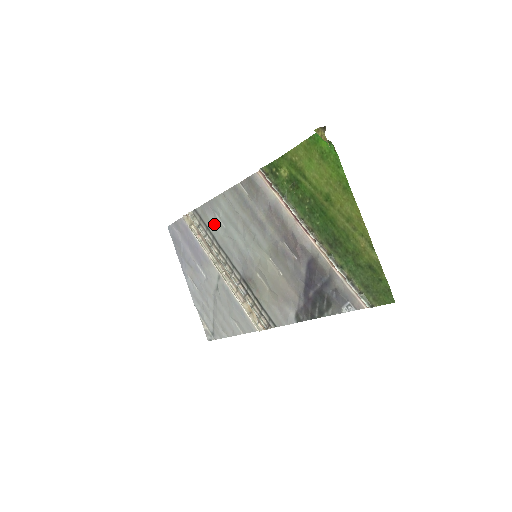
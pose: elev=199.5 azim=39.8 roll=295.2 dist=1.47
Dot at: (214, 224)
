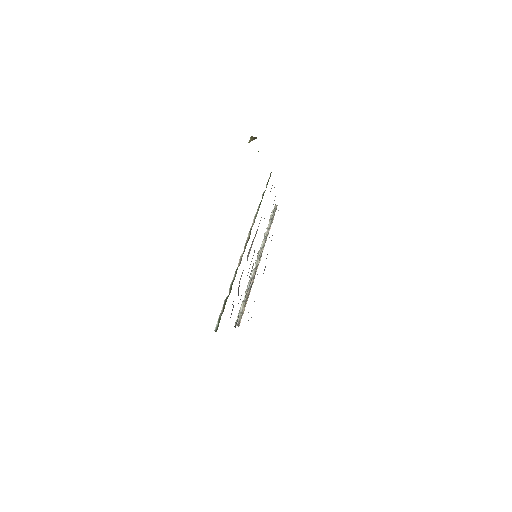
Dot at: occluded
